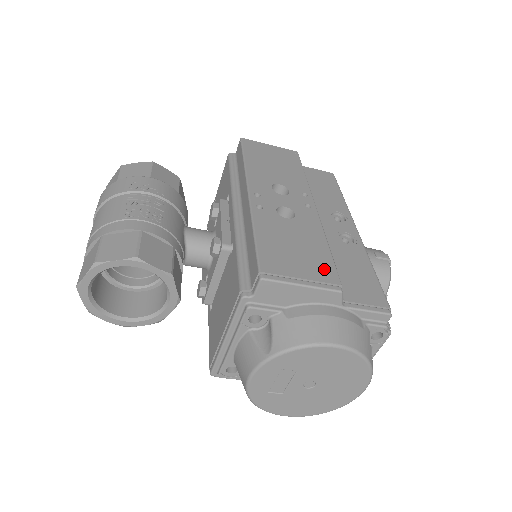
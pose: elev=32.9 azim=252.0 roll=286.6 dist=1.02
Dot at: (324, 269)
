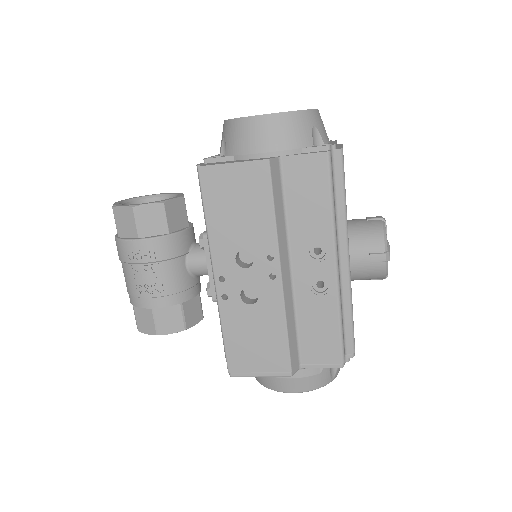
Dot at: (278, 359)
